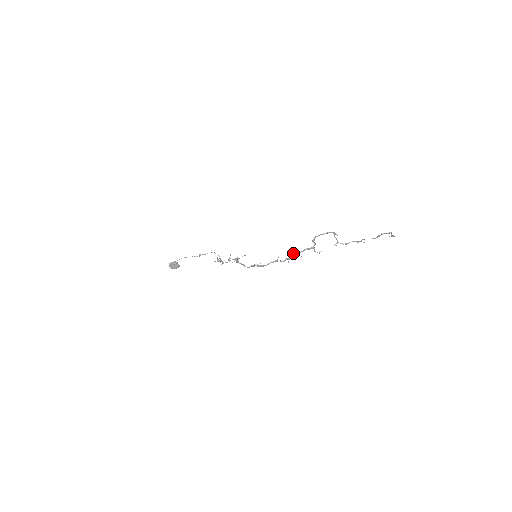
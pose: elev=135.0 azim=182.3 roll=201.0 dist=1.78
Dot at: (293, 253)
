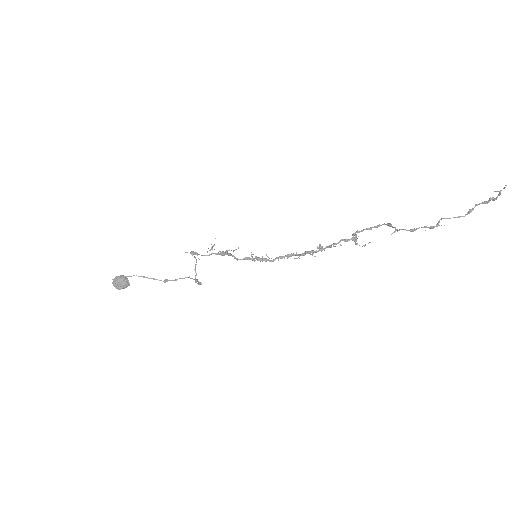
Dot at: (319, 246)
